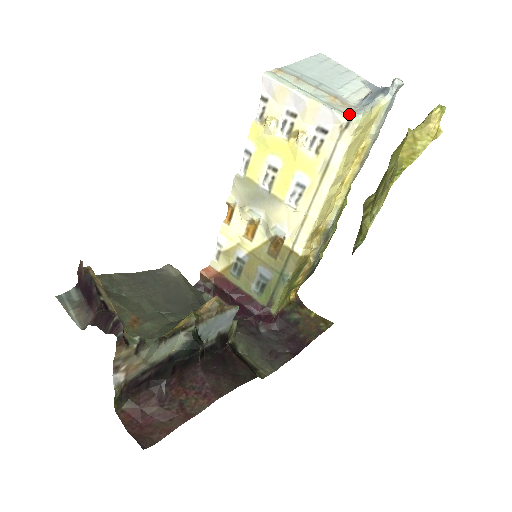
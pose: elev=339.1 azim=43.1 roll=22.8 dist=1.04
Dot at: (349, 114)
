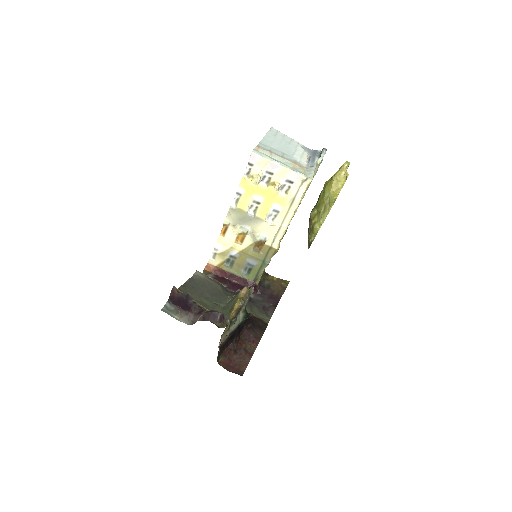
Dot at: (306, 174)
